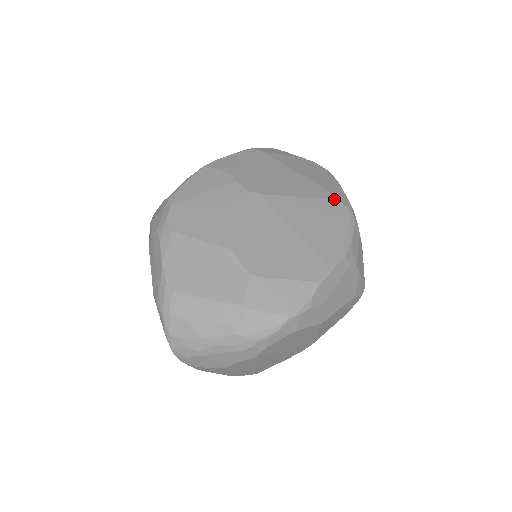
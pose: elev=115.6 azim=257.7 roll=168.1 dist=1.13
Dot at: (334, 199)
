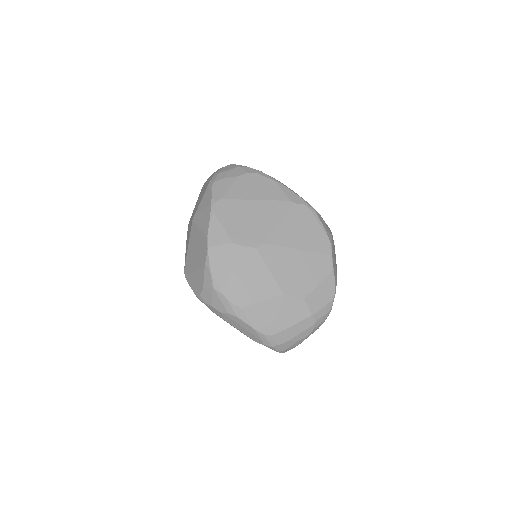
Dot at: (294, 206)
